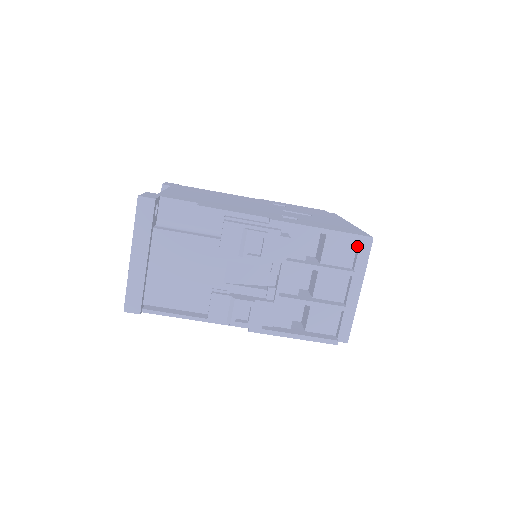
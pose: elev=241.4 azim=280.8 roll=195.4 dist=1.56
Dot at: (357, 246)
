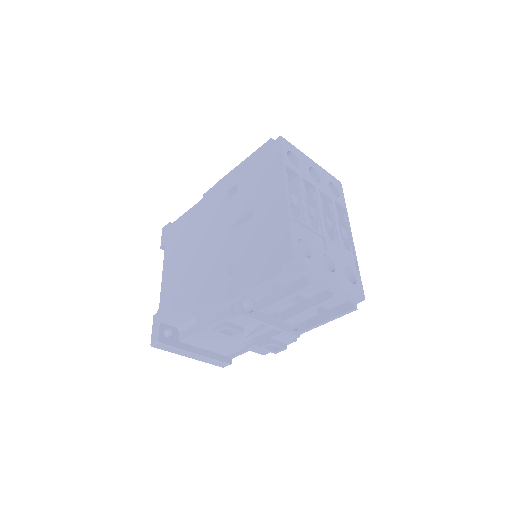
Dot at: occluded
